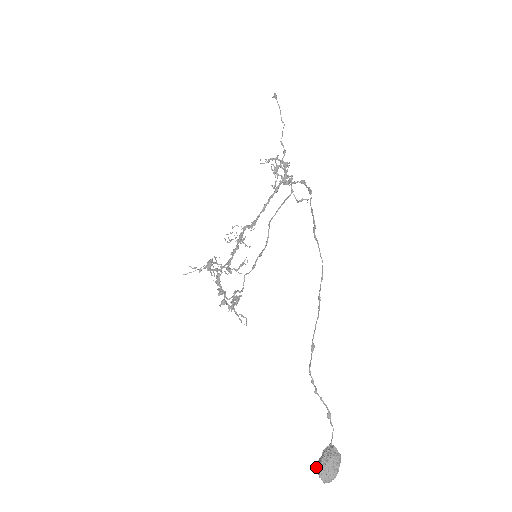
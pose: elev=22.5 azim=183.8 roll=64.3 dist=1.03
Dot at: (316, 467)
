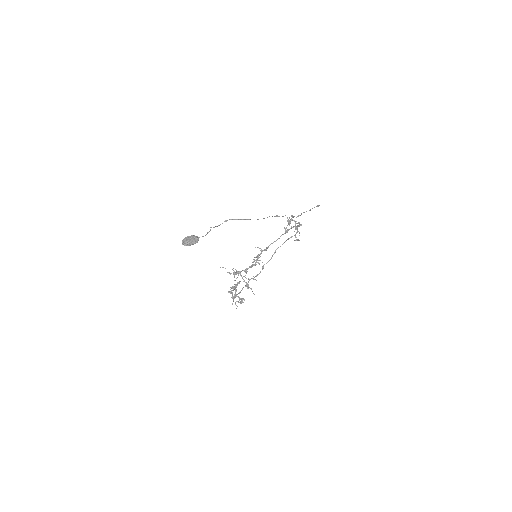
Dot at: occluded
